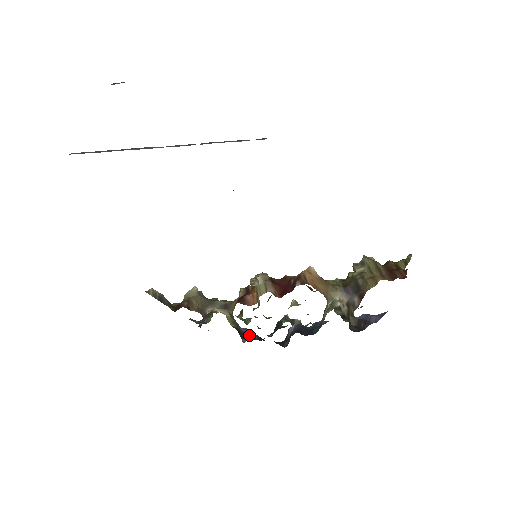
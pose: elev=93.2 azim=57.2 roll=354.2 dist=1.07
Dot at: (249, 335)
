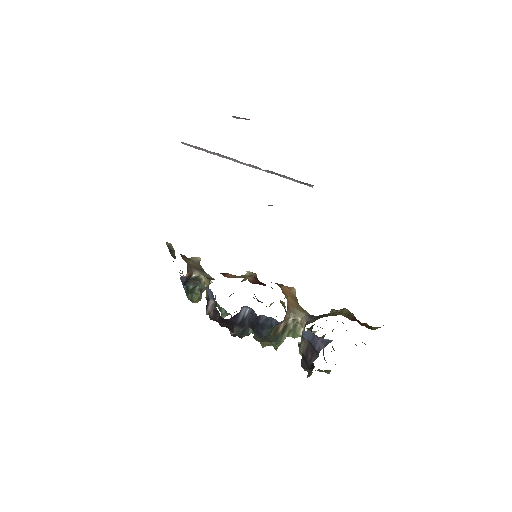
Dot at: (213, 309)
